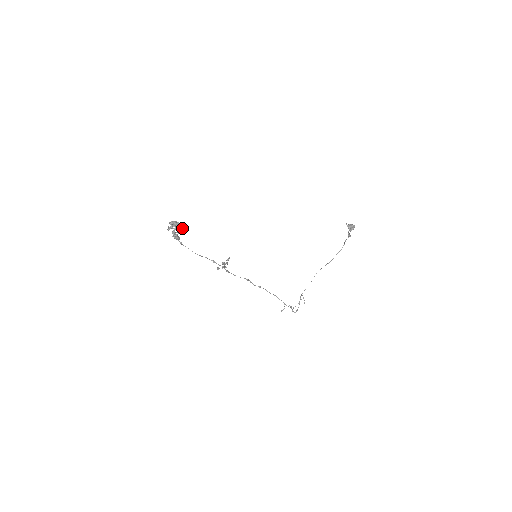
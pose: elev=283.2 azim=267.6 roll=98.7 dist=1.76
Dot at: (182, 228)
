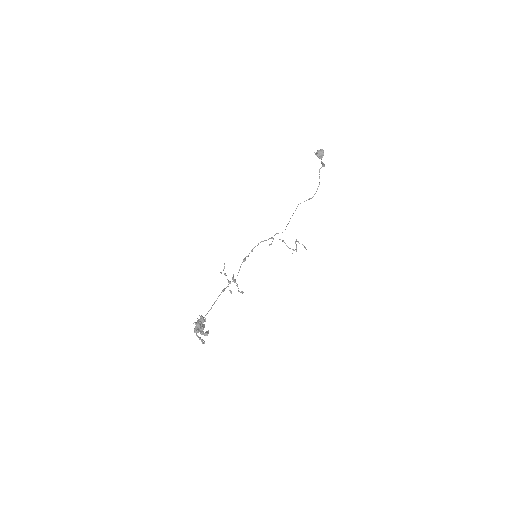
Dot at: (202, 318)
